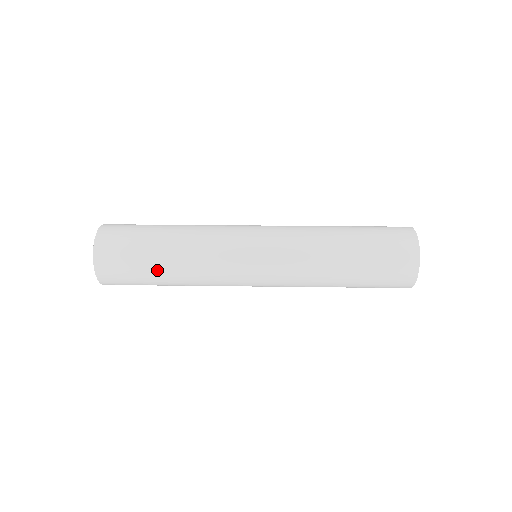
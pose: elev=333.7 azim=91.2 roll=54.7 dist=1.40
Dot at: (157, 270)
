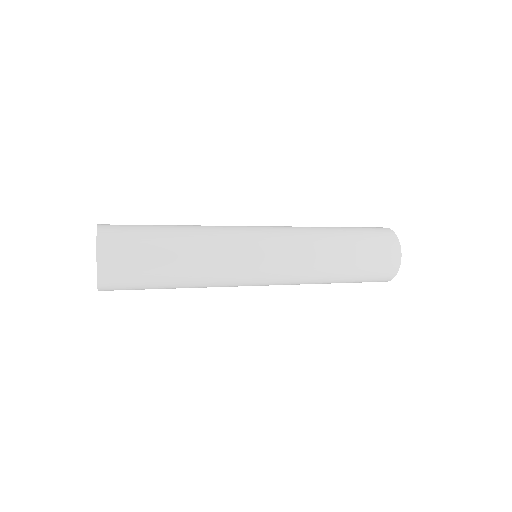
Dot at: (167, 259)
